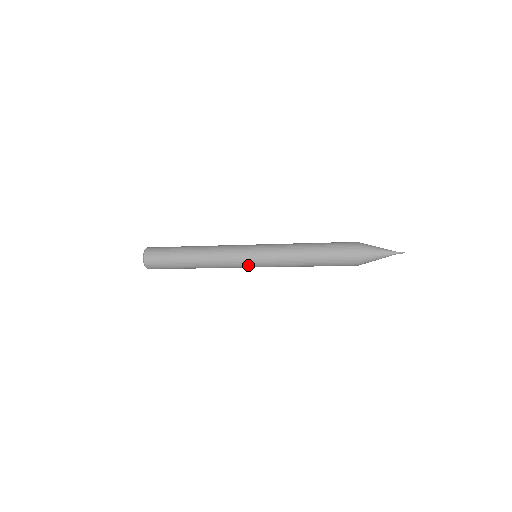
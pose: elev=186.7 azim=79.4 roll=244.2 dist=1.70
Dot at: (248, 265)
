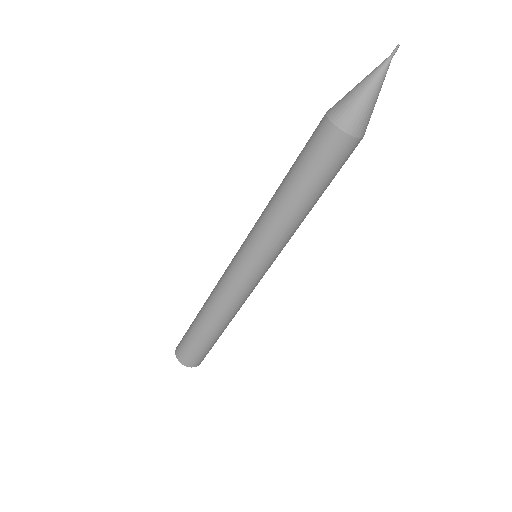
Dot at: (252, 275)
